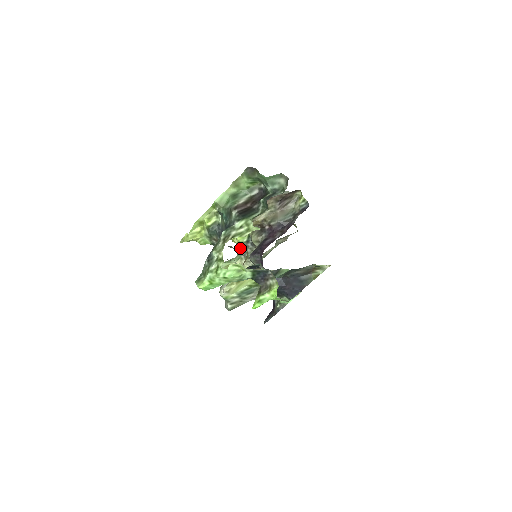
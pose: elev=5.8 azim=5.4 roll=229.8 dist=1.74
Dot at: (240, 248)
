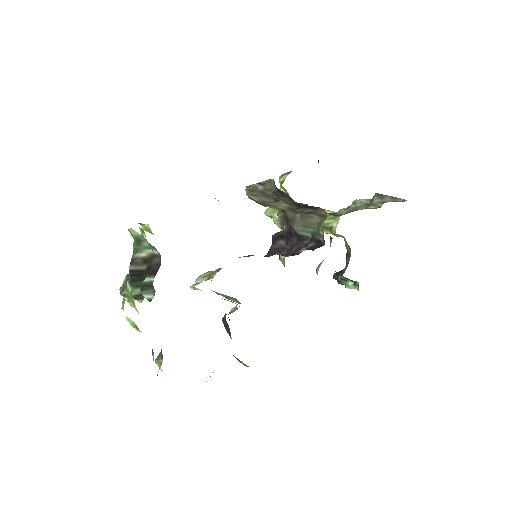
Dot at: occluded
